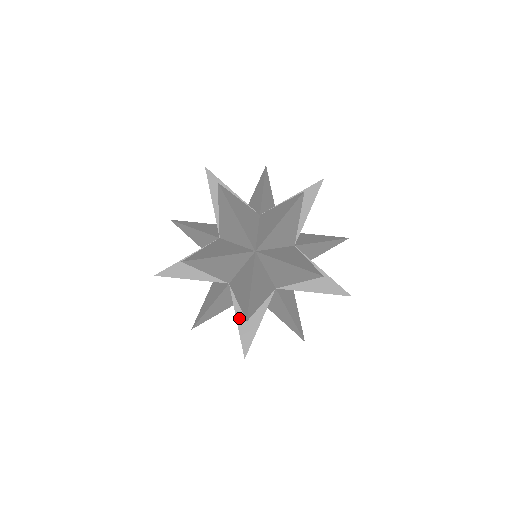
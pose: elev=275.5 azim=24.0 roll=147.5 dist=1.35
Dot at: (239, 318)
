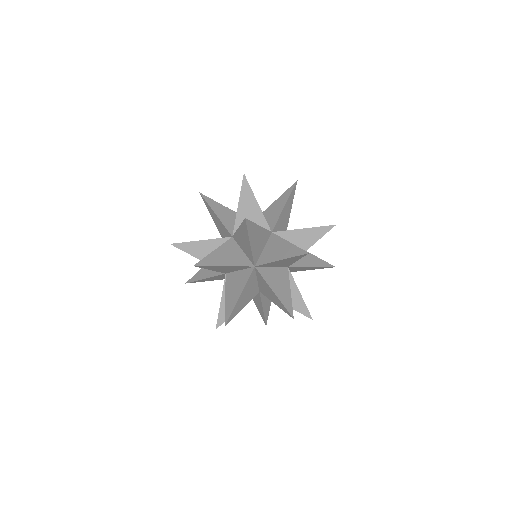
Dot at: occluded
